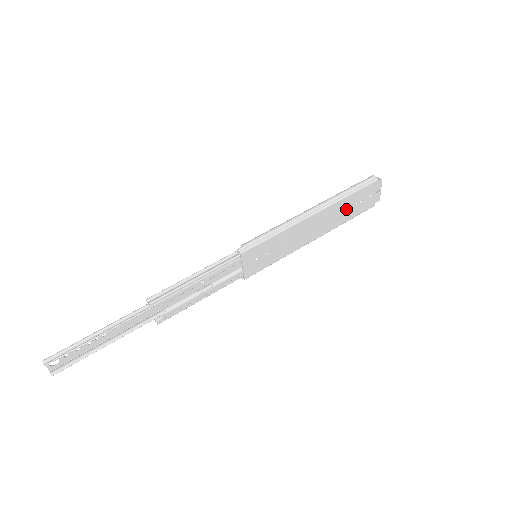
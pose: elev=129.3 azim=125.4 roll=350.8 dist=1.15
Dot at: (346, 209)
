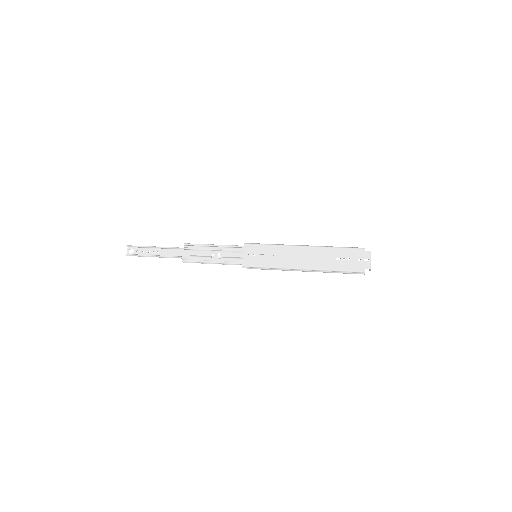
Dot at: (334, 258)
